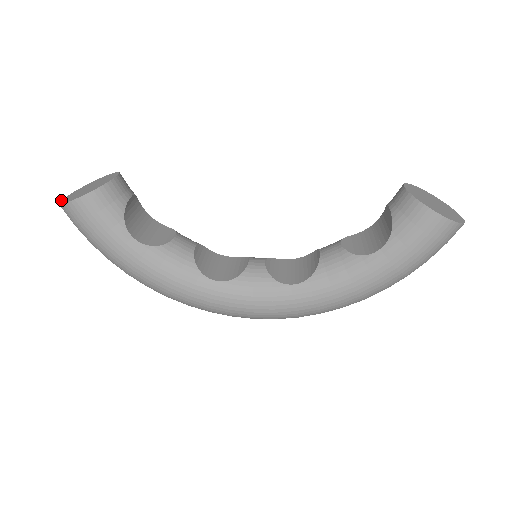
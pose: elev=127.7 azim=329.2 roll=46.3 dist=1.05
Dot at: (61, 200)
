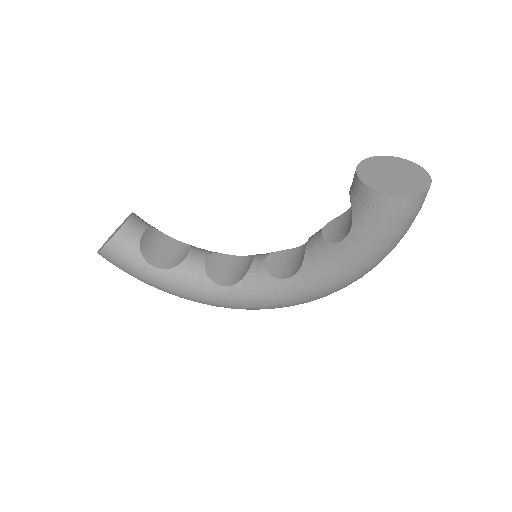
Dot at: occluded
